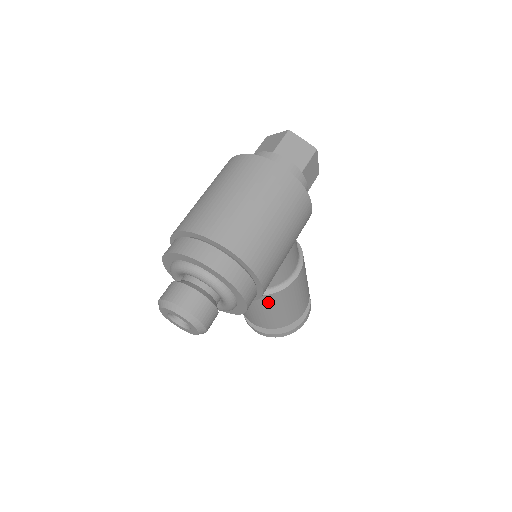
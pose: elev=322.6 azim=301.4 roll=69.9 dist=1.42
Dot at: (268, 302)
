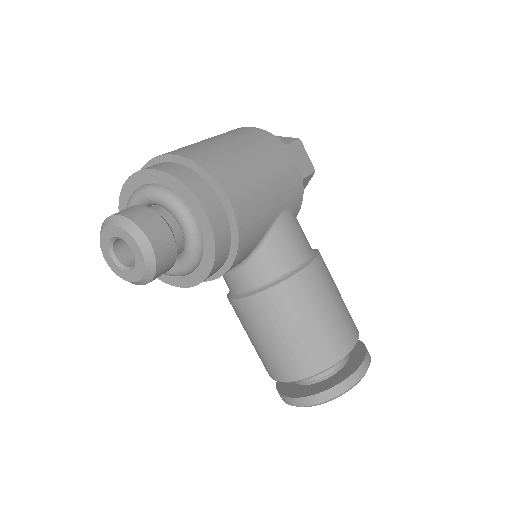
Dot at: (280, 305)
